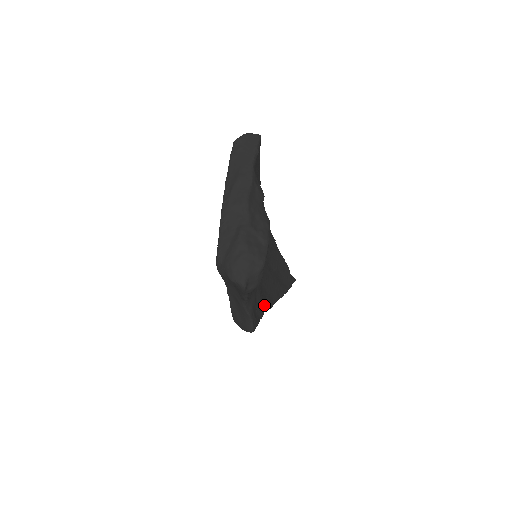
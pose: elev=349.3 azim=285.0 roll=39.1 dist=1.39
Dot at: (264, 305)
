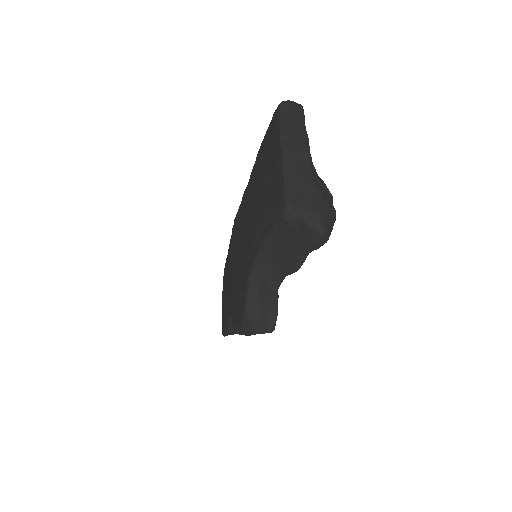
Dot at: occluded
